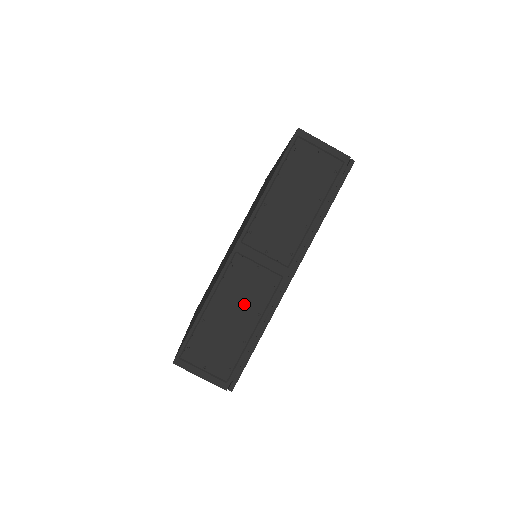
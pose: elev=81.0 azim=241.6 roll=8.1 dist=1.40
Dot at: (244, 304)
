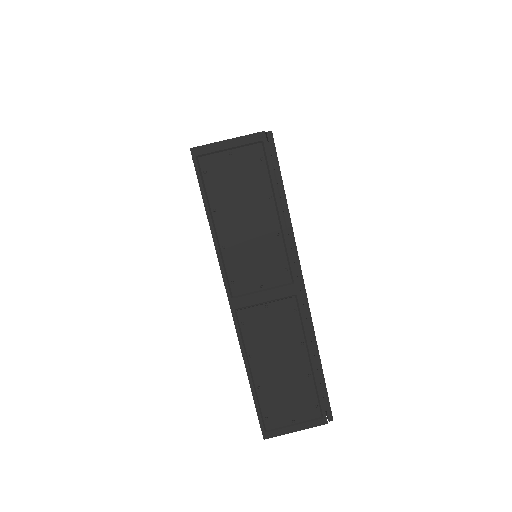
Dot at: (281, 346)
